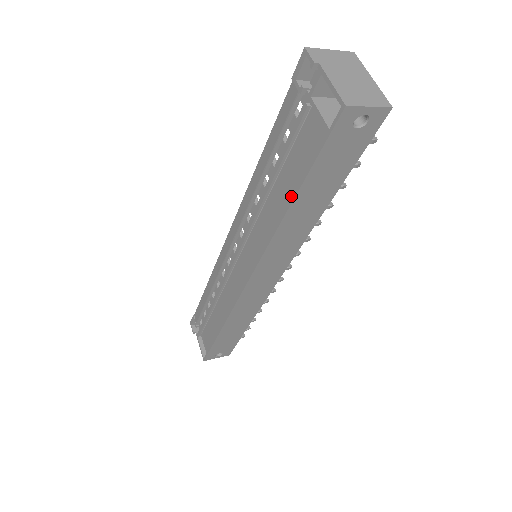
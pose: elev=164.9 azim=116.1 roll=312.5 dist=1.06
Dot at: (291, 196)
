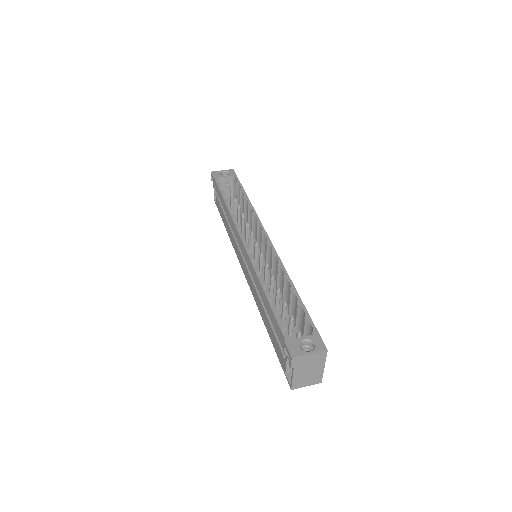
Dot at: (268, 331)
